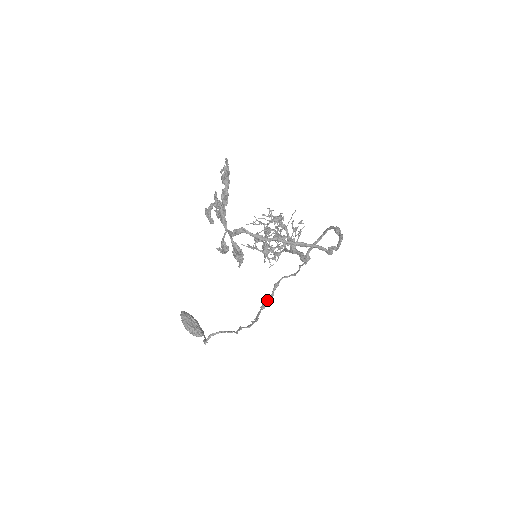
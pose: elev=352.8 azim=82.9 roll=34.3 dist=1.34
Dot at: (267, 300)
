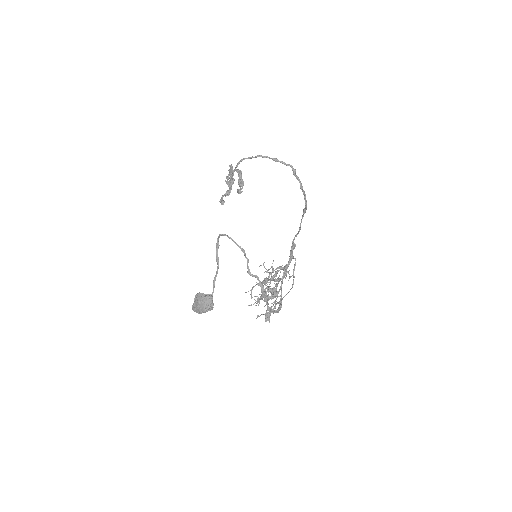
Dot at: (273, 310)
